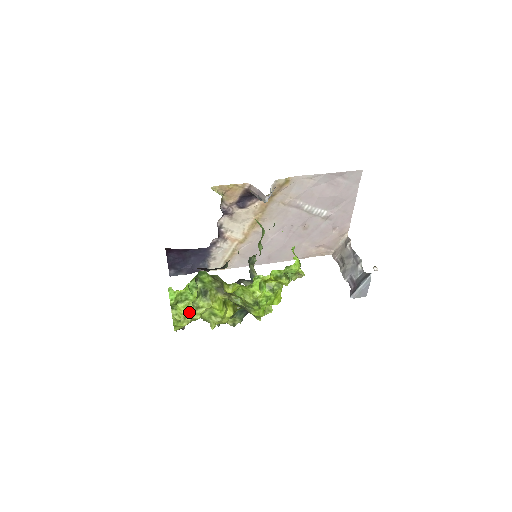
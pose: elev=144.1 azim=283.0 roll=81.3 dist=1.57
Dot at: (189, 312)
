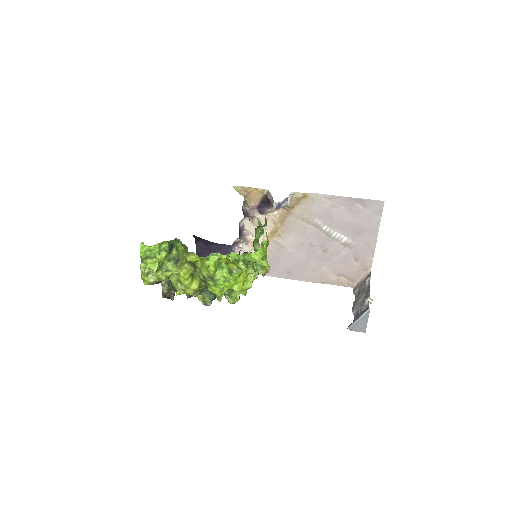
Dot at: (153, 268)
